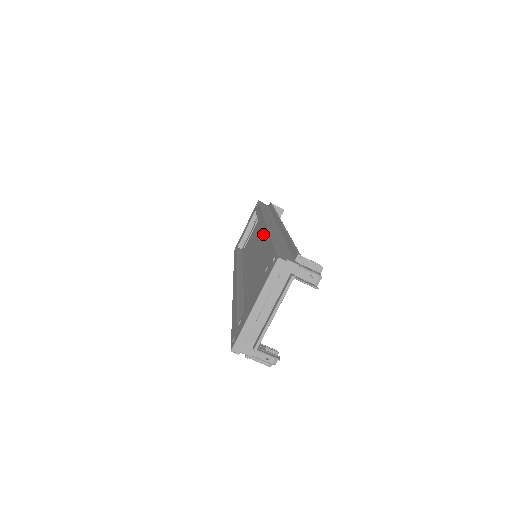
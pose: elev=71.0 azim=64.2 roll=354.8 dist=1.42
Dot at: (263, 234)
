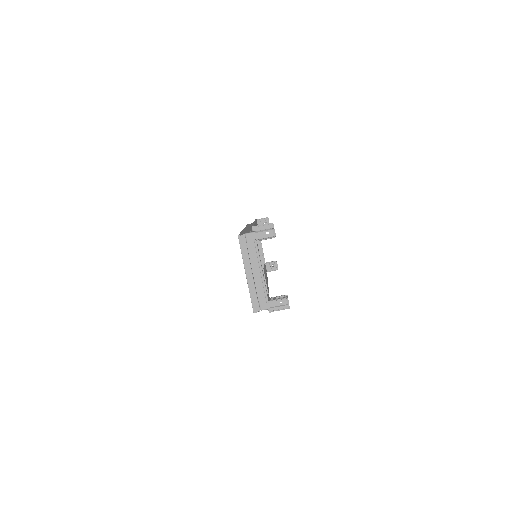
Dot at: occluded
